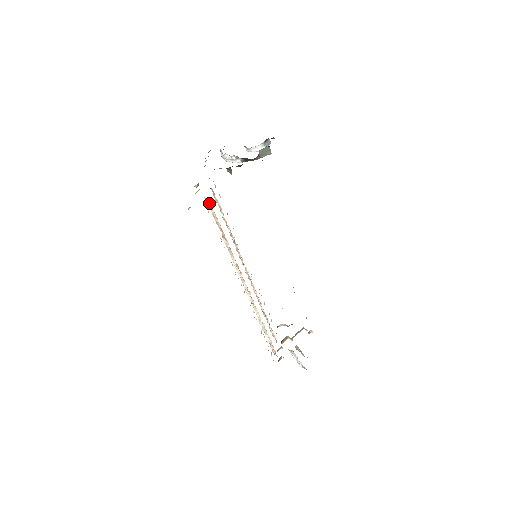
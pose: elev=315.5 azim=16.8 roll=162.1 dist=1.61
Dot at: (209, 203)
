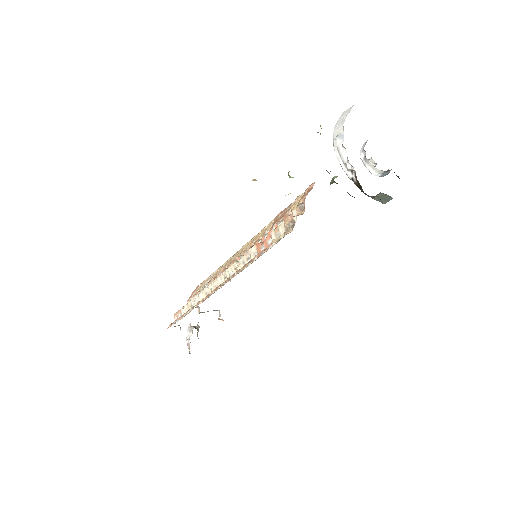
Dot at: (289, 224)
